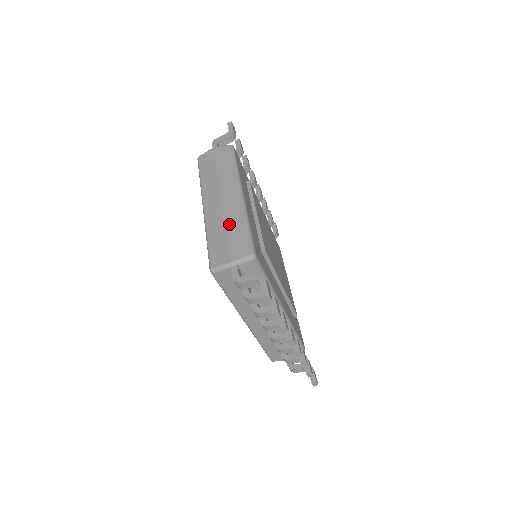
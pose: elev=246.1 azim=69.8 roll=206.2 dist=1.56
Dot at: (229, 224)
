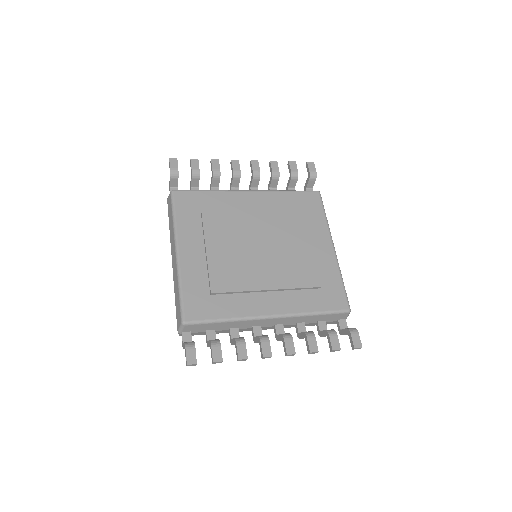
Dot at: (175, 291)
